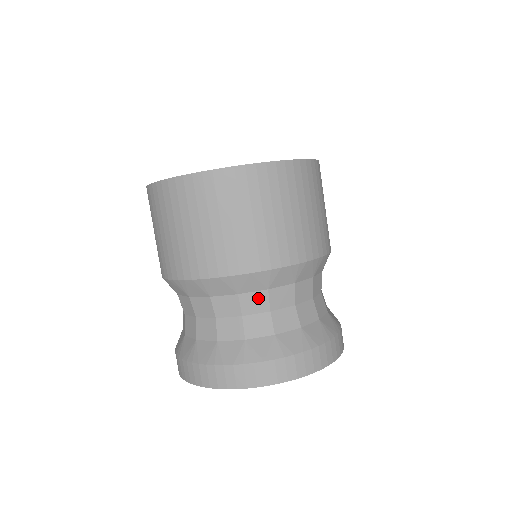
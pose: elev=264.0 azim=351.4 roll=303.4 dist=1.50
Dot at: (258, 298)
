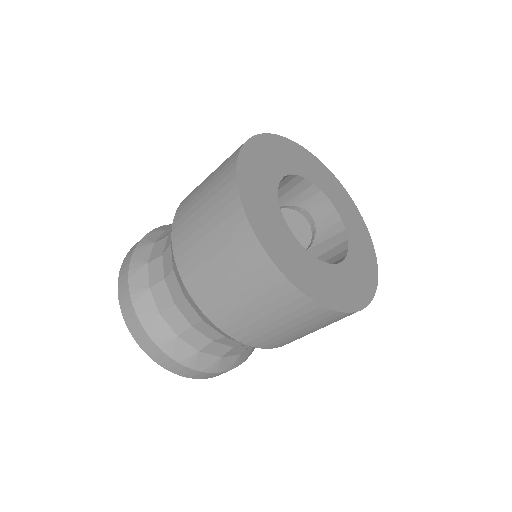
Dot at: occluded
